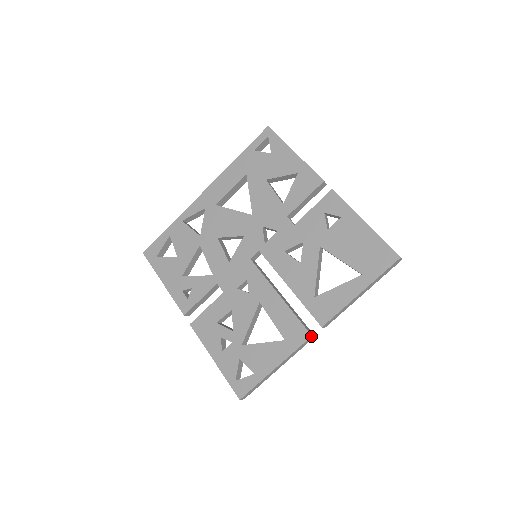
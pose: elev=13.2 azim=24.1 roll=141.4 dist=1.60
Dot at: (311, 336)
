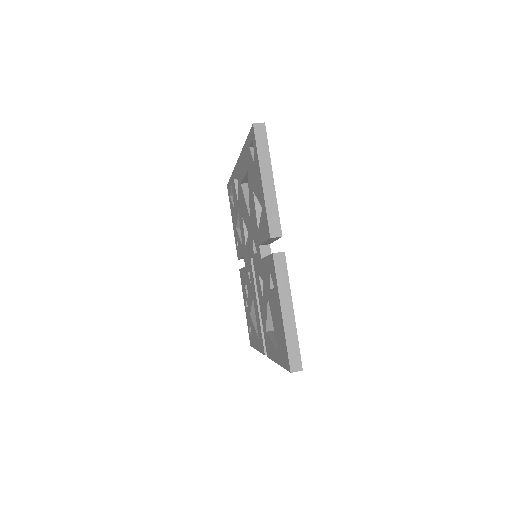
Dot at: occluded
